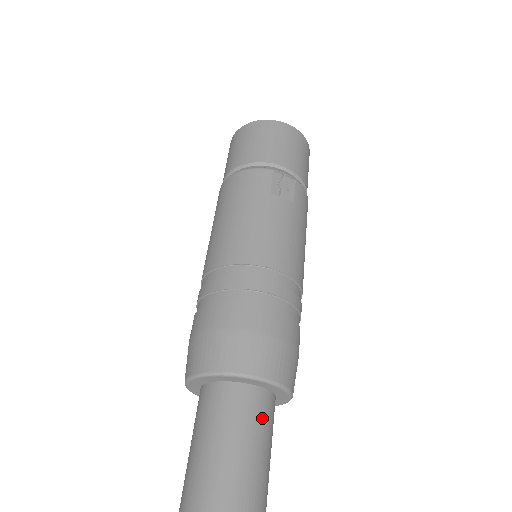
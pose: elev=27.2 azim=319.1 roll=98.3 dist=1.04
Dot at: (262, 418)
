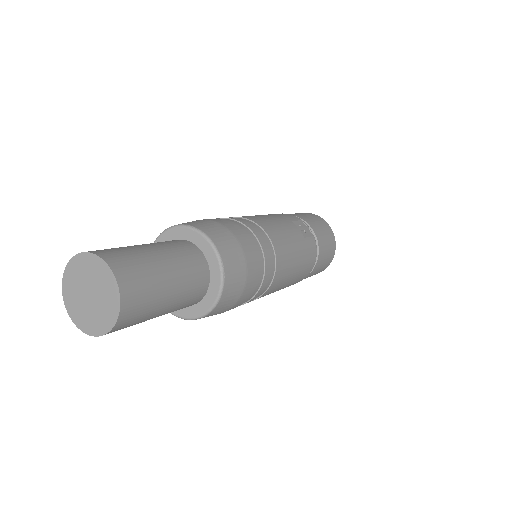
Dot at: (192, 266)
